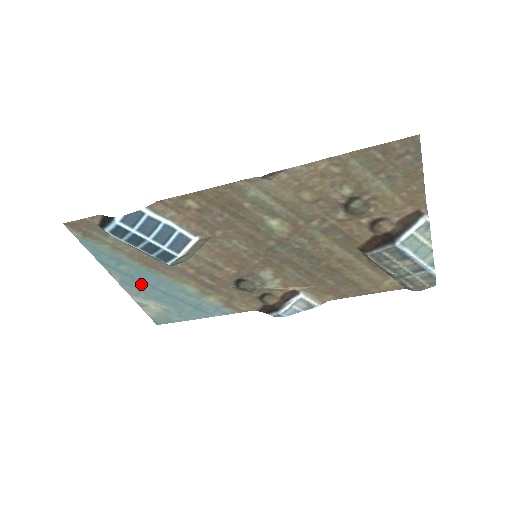
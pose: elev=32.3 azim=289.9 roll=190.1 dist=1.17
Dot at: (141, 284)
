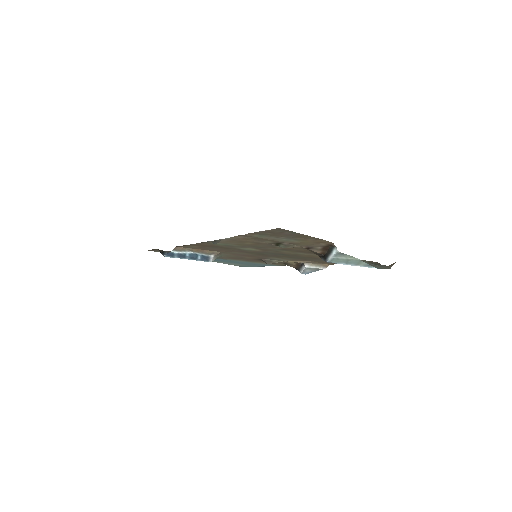
Dot at: occluded
